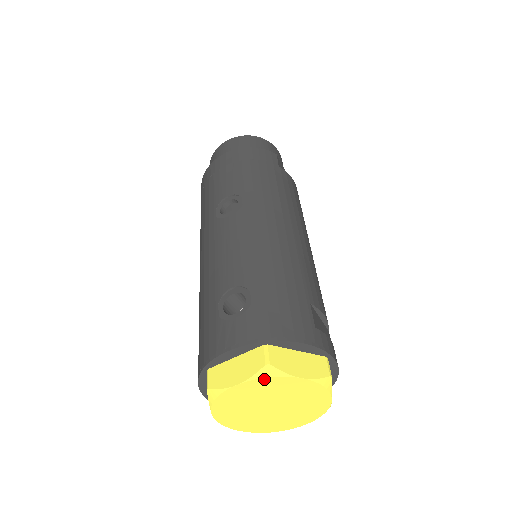
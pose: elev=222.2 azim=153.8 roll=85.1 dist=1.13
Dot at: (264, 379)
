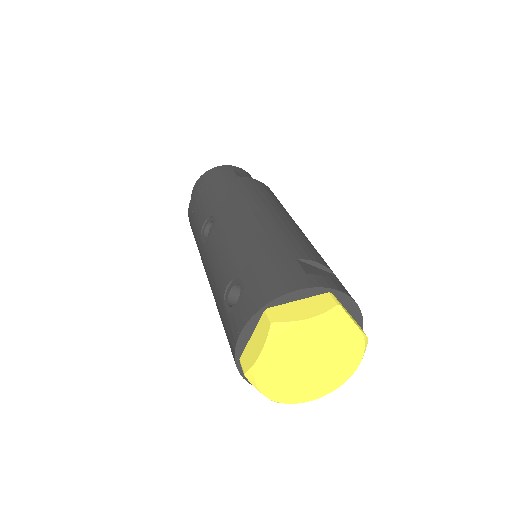
Dot at: (277, 337)
